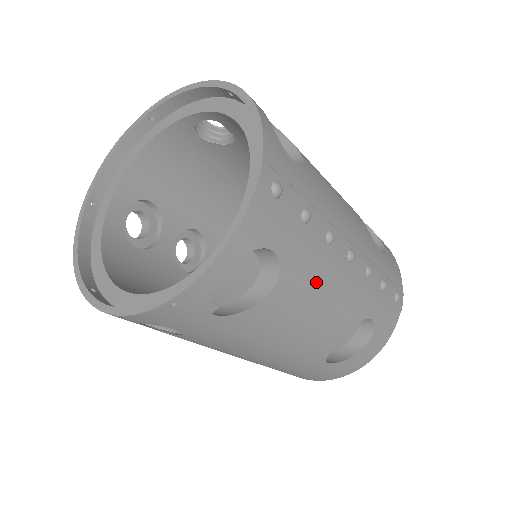
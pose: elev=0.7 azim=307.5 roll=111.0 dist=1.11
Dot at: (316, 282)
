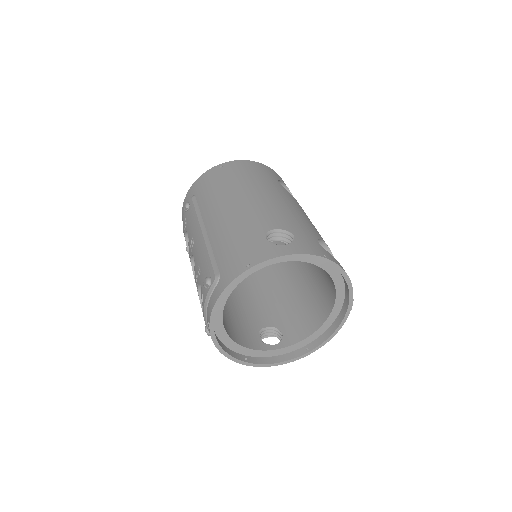
Dot at: occluded
